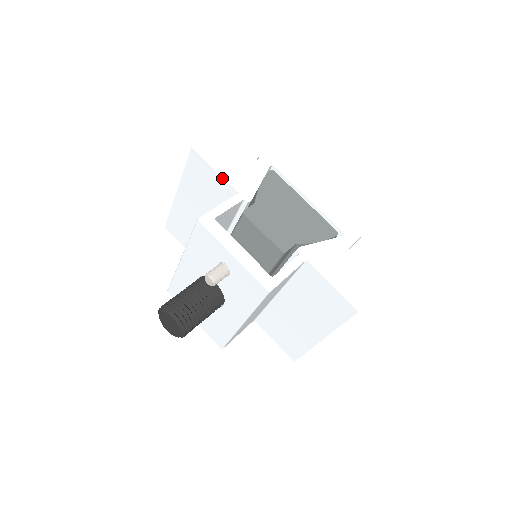
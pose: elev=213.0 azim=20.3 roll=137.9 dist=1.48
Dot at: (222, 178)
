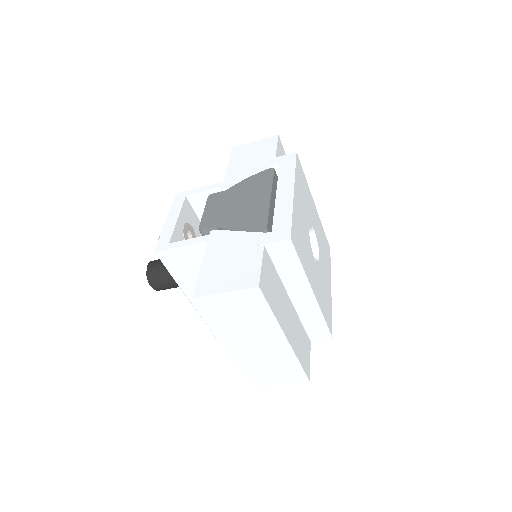
Dot at: (227, 170)
